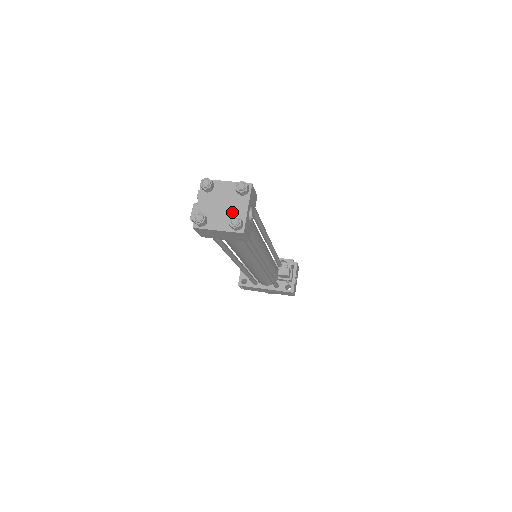
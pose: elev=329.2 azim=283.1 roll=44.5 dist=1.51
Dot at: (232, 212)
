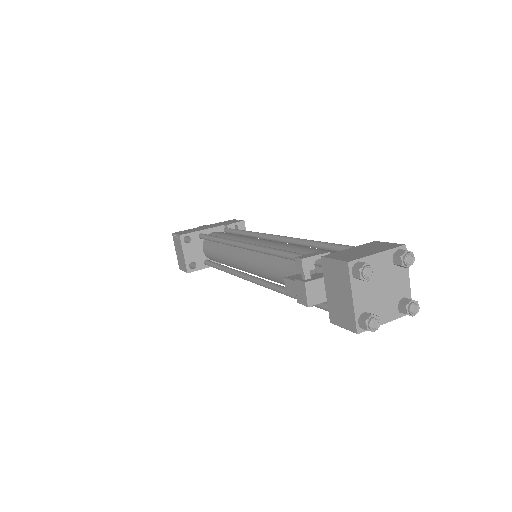
Dot at: (395, 292)
